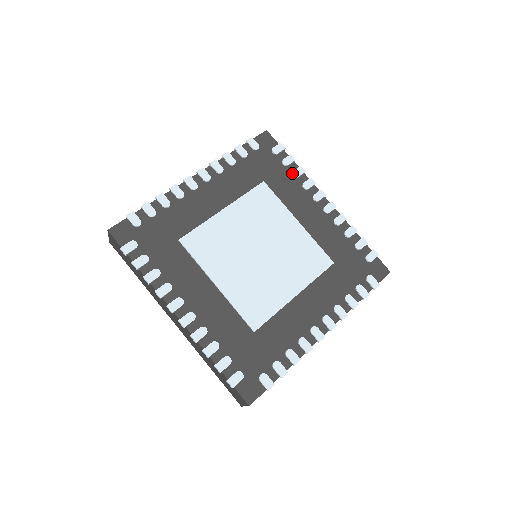
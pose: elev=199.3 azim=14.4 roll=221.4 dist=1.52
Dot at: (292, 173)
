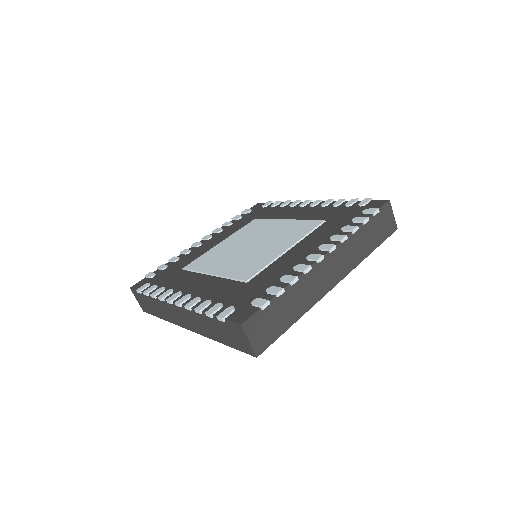
Dot at: (279, 206)
